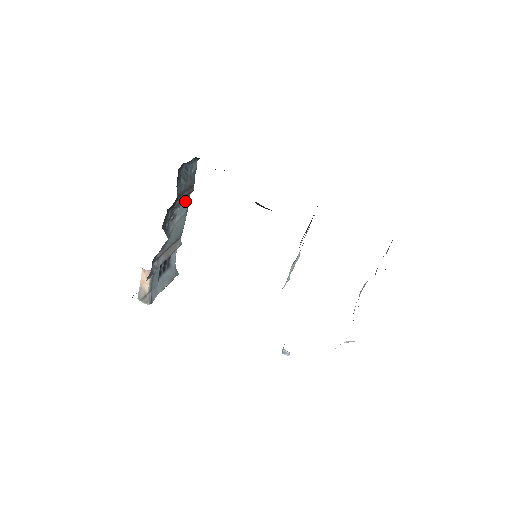
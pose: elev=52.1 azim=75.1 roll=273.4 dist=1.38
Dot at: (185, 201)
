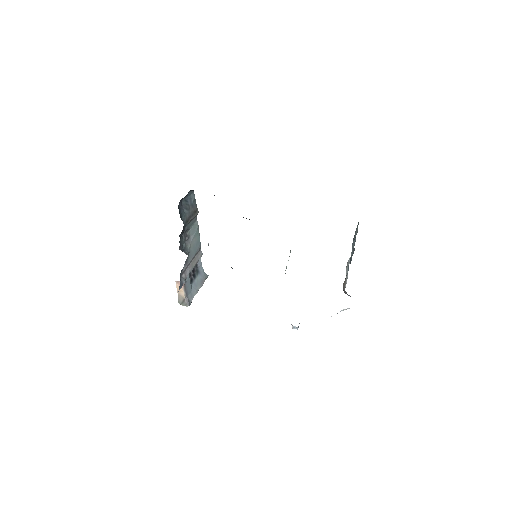
Dot at: (194, 223)
